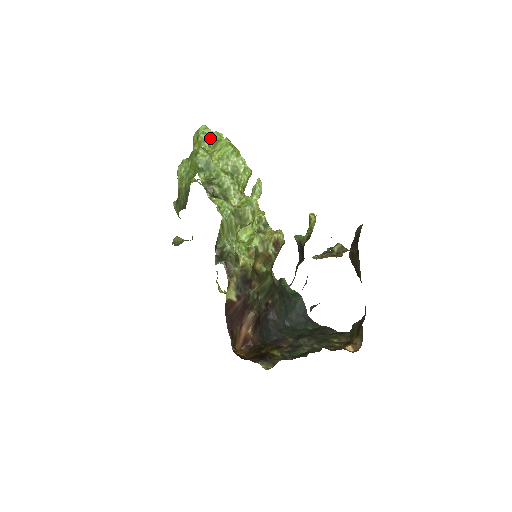
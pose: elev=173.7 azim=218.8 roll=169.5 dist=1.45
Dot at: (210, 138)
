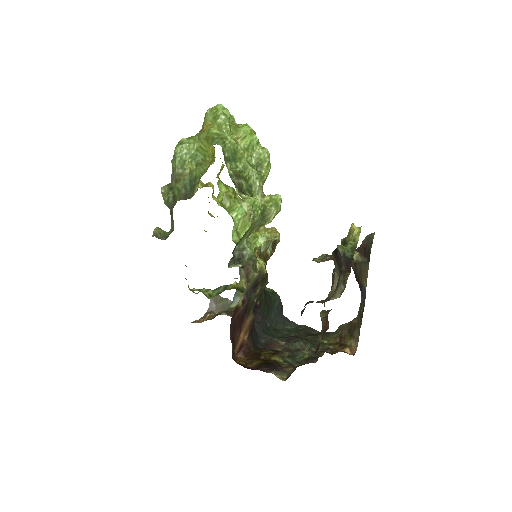
Dot at: (229, 121)
